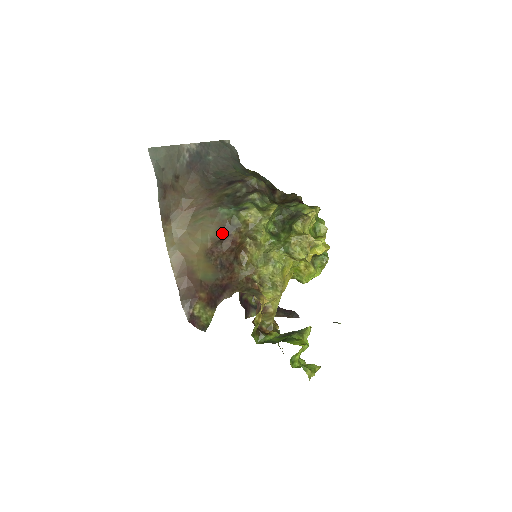
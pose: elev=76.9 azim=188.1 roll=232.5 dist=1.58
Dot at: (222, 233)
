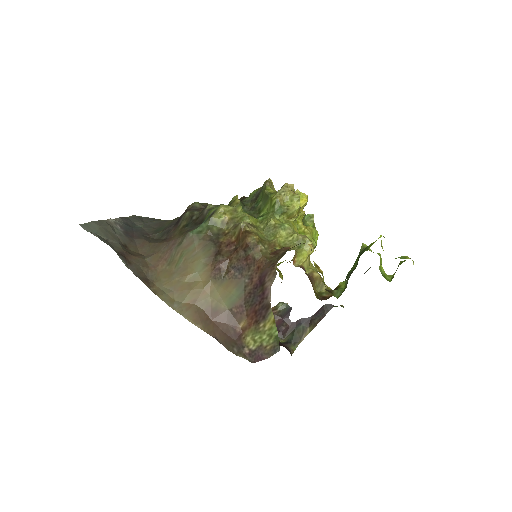
Dot at: (212, 247)
